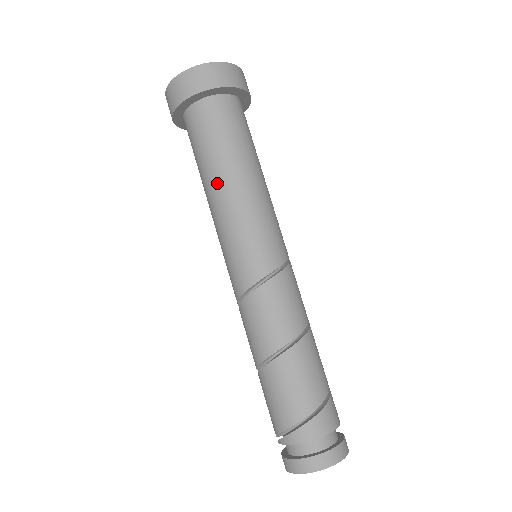
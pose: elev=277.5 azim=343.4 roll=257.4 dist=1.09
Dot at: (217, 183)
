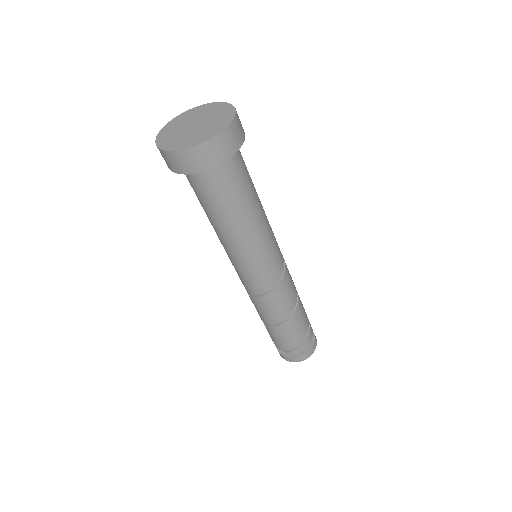
Dot at: (245, 224)
